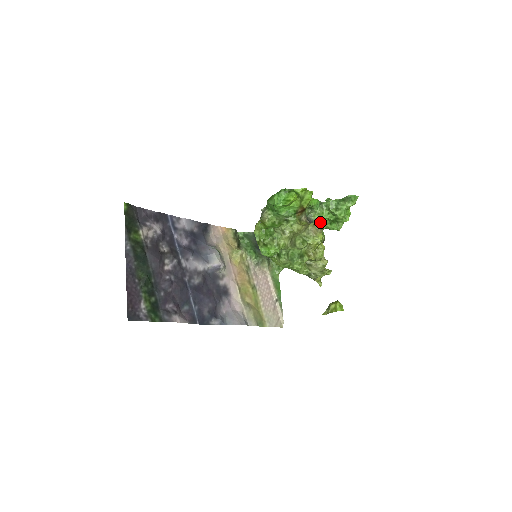
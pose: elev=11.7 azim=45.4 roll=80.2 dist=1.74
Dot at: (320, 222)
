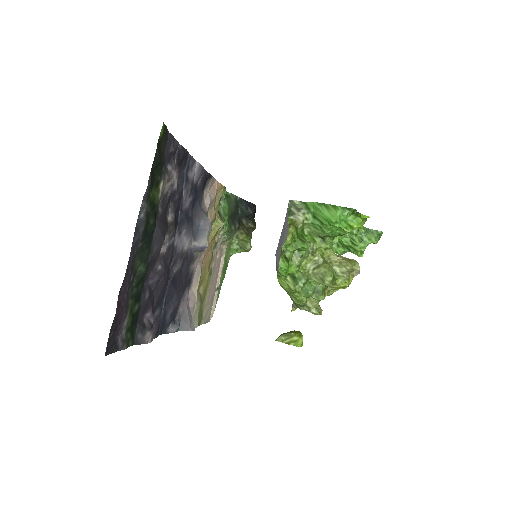
Dot at: occluded
